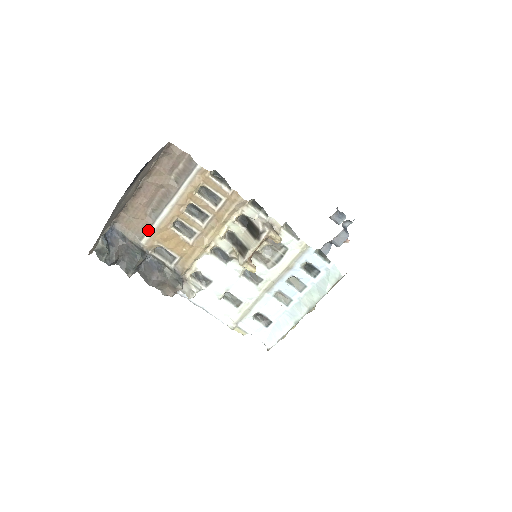
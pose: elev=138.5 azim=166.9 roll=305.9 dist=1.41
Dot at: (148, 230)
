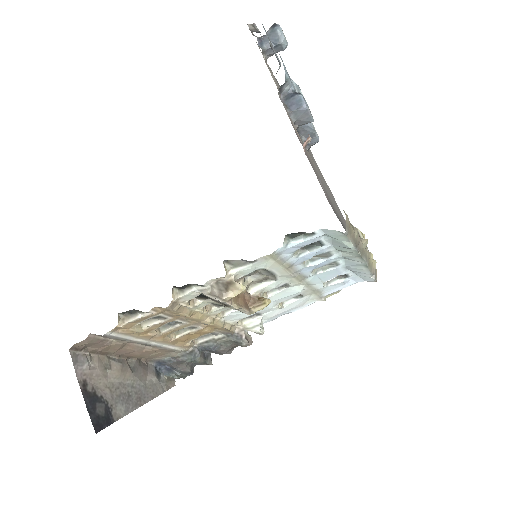
Dot at: (170, 349)
